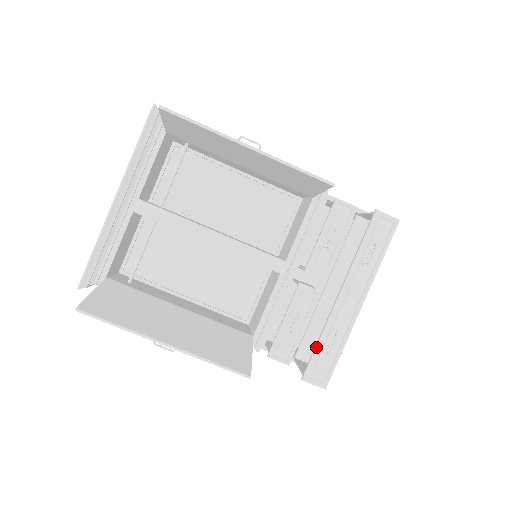
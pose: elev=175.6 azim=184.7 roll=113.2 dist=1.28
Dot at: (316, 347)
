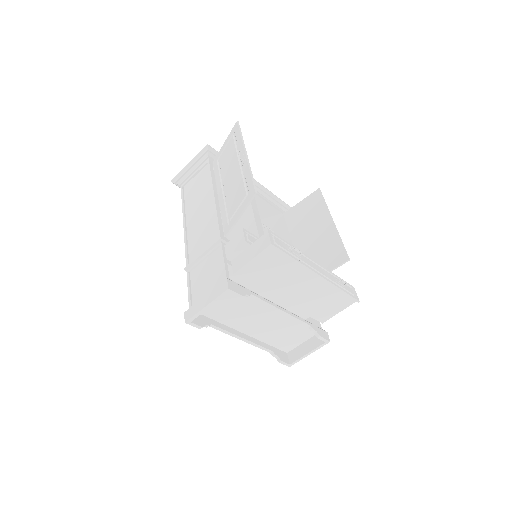
Dot at: (287, 242)
